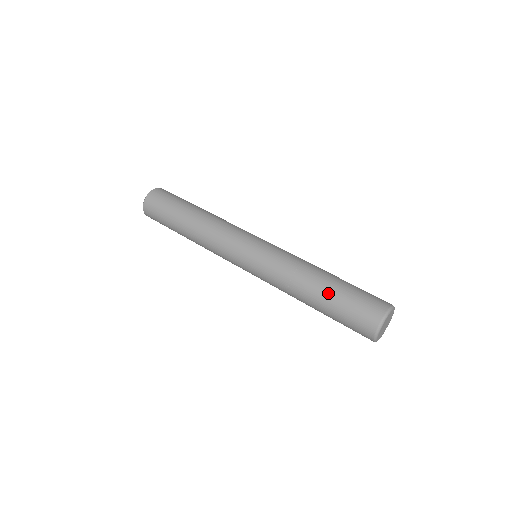
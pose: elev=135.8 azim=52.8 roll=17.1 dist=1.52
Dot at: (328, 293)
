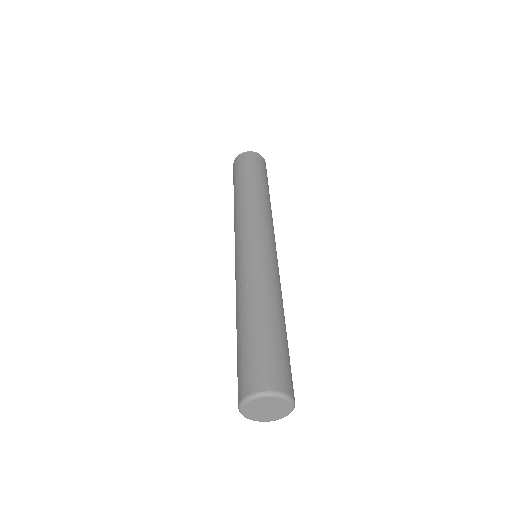
Dot at: (251, 326)
